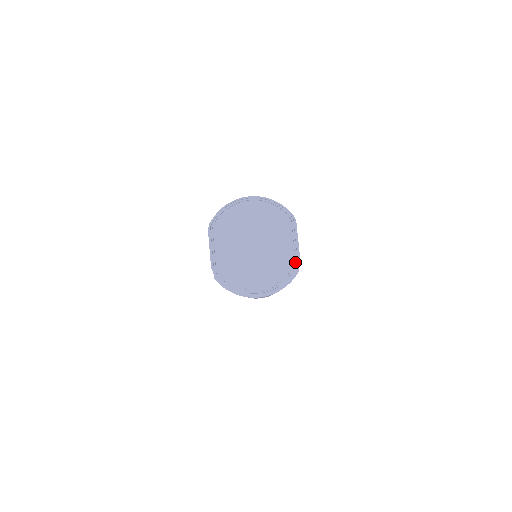
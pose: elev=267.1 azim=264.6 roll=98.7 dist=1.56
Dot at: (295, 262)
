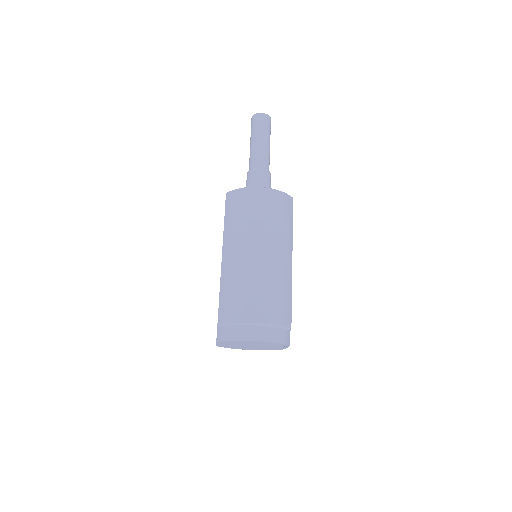
Dot at: (281, 349)
